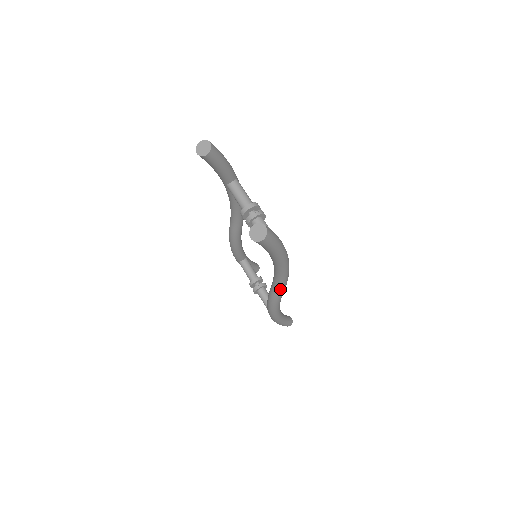
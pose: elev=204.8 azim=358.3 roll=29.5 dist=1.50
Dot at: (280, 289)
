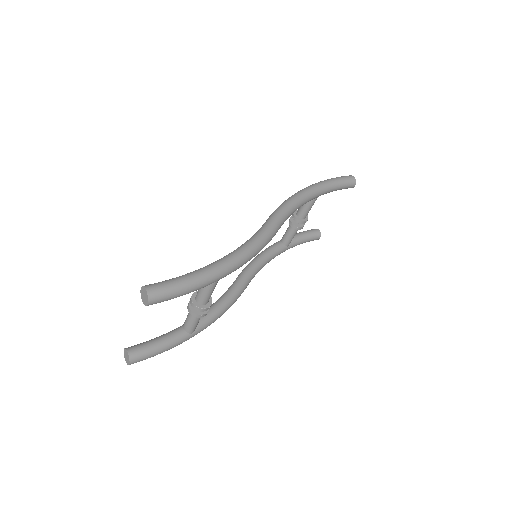
Dot at: occluded
